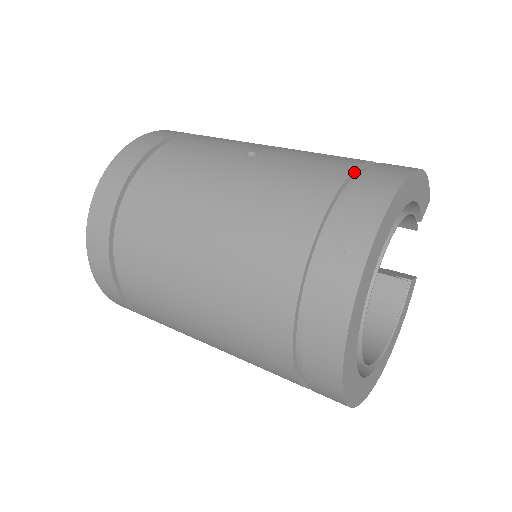
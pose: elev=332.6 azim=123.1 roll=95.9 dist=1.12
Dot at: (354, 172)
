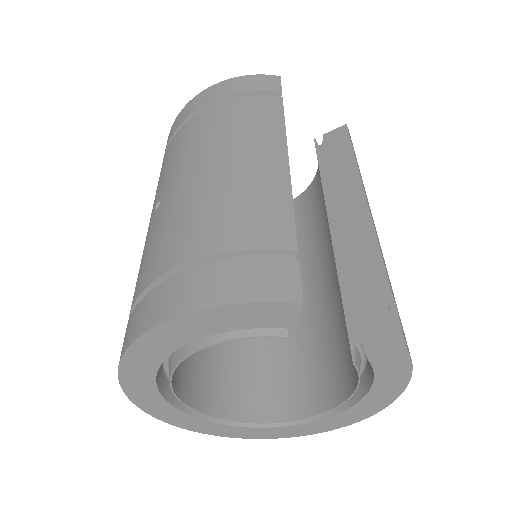
Dot at: (142, 295)
